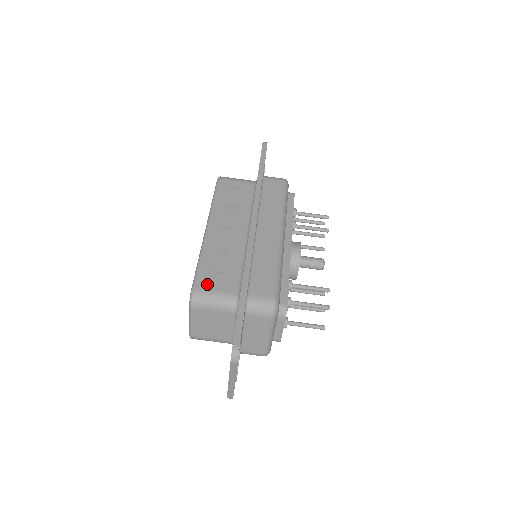
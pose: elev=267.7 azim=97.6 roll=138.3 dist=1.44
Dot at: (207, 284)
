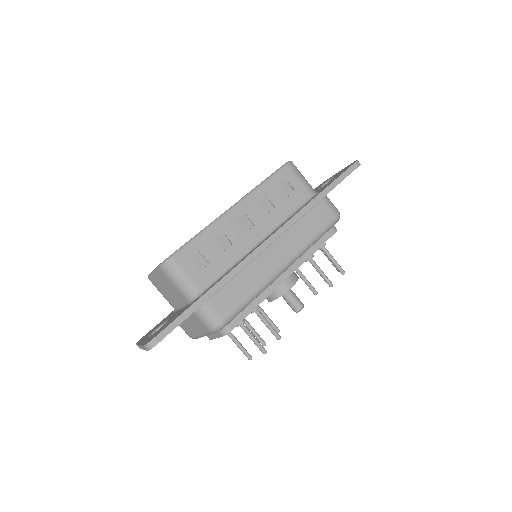
Dot at: (186, 262)
